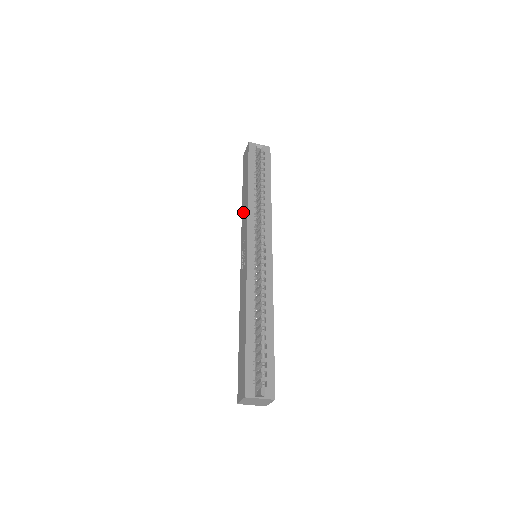
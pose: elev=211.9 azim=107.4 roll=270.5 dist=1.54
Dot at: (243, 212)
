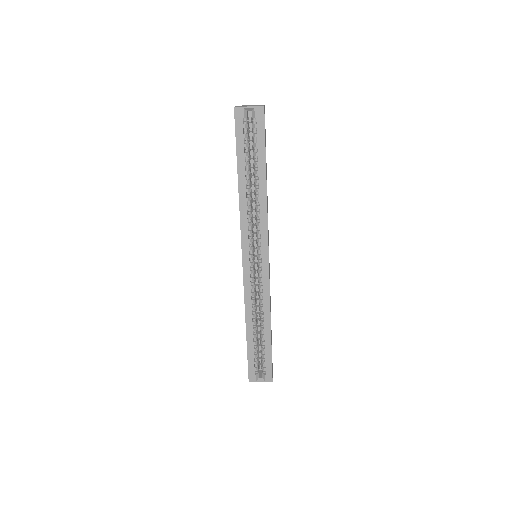
Dot at: occluded
